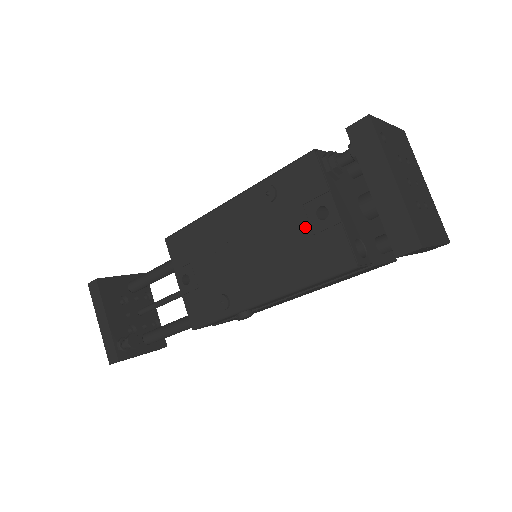
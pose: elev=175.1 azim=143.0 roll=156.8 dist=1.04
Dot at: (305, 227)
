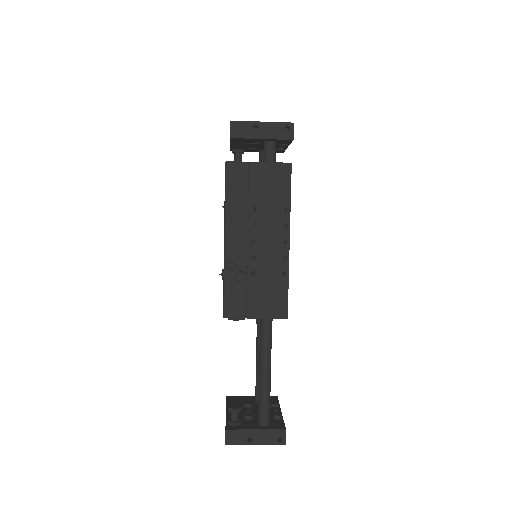
Dot at: occluded
